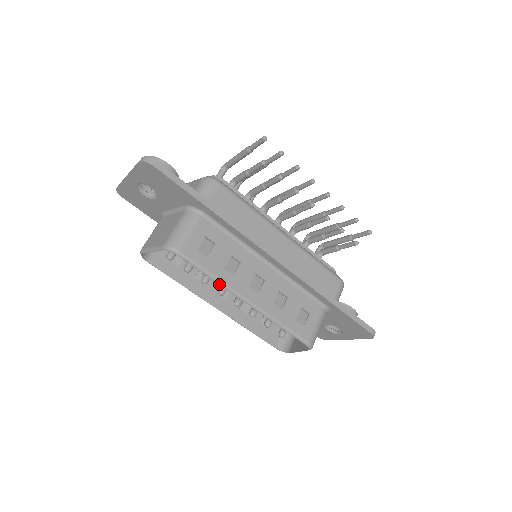
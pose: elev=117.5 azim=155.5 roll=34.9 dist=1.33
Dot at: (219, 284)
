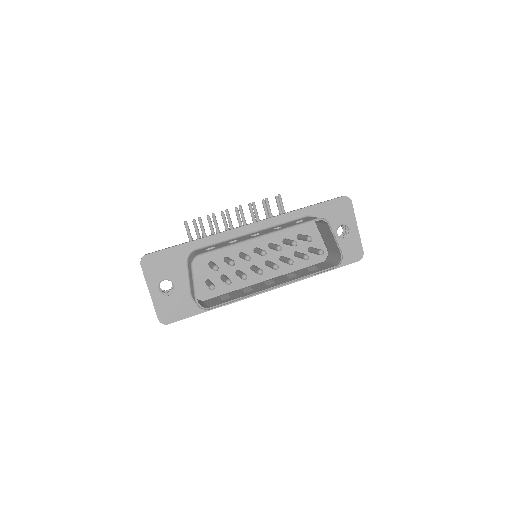
Dot at: (236, 245)
